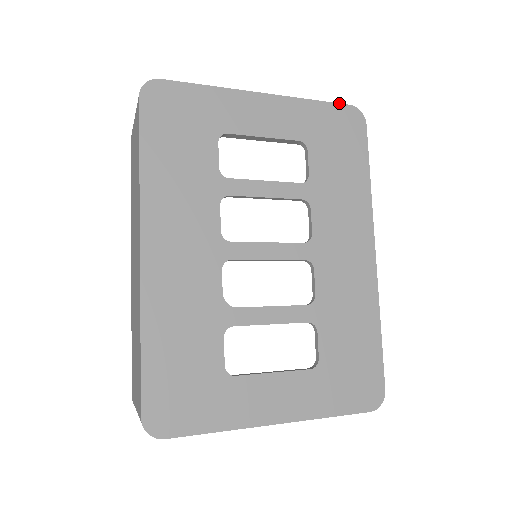
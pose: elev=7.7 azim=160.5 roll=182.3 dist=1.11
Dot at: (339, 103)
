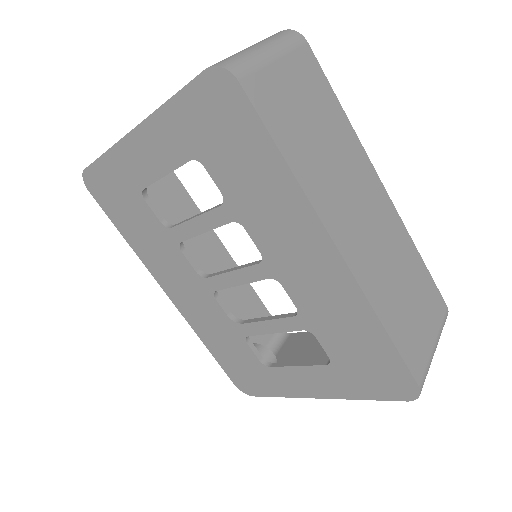
Dot at: occluded
